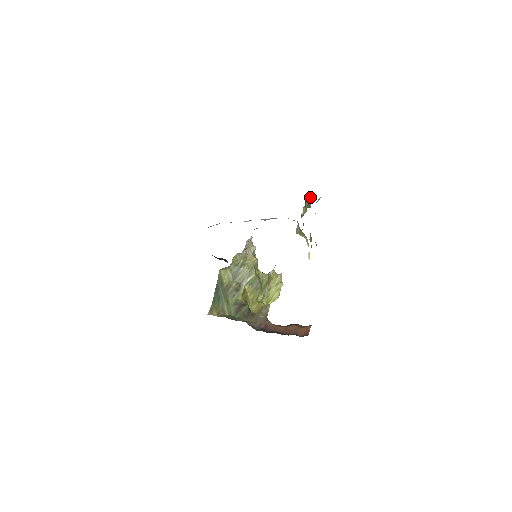
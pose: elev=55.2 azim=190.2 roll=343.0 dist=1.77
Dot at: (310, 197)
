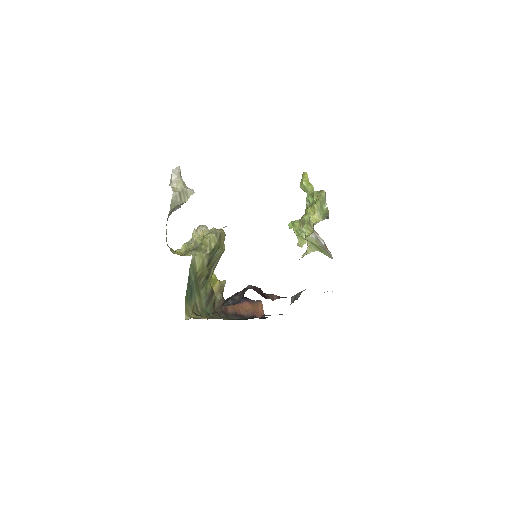
Dot at: occluded
